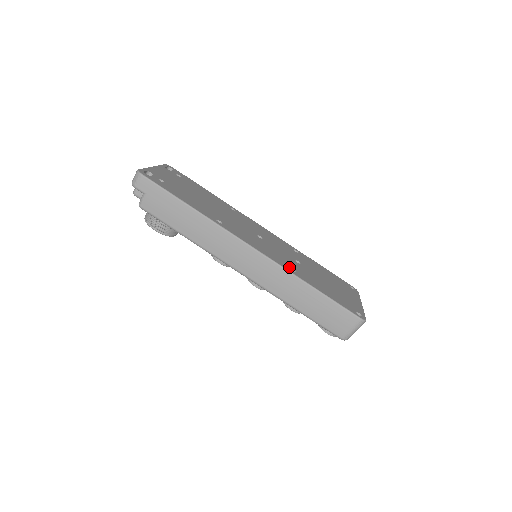
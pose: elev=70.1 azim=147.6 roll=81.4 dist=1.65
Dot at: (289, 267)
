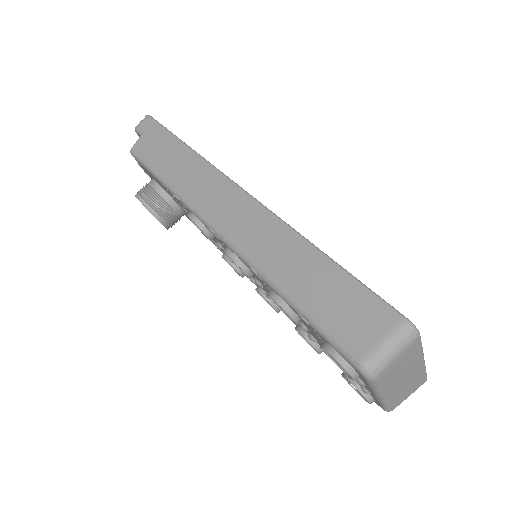
Dot at: occluded
